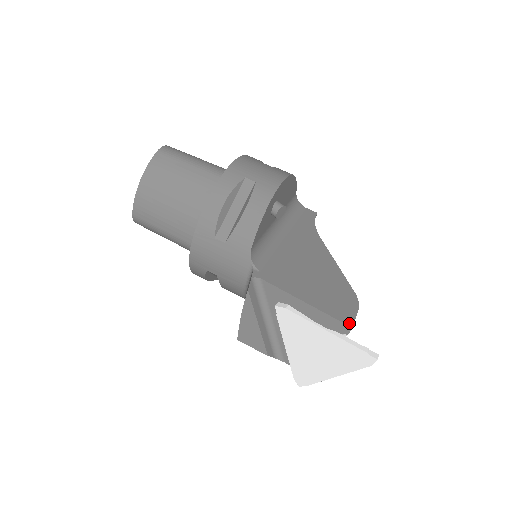
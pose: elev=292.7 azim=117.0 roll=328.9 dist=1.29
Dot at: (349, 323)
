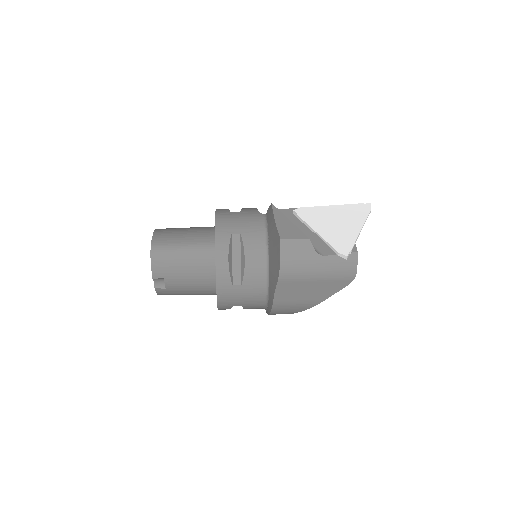
Dot at: occluded
